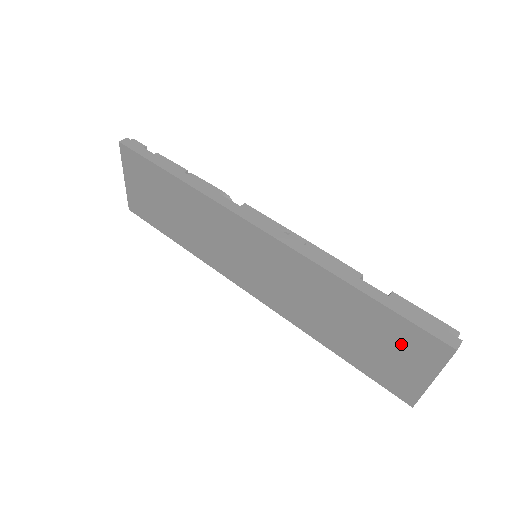
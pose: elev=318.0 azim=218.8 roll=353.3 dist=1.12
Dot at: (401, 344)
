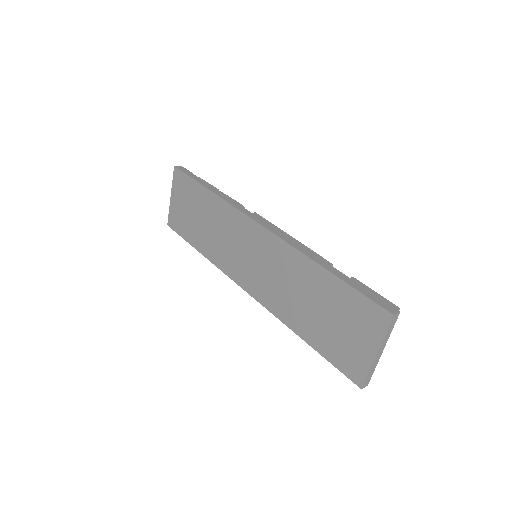
Dot at: (354, 318)
